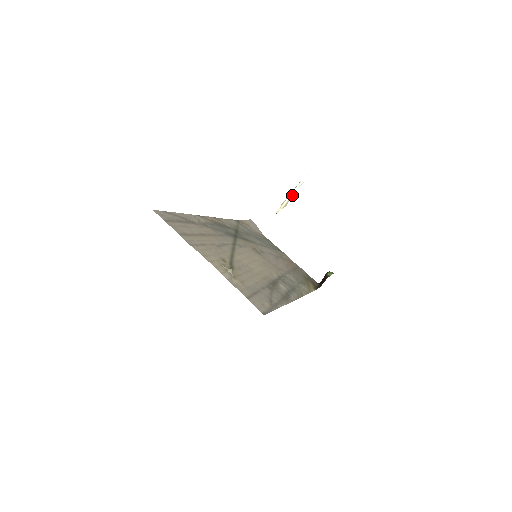
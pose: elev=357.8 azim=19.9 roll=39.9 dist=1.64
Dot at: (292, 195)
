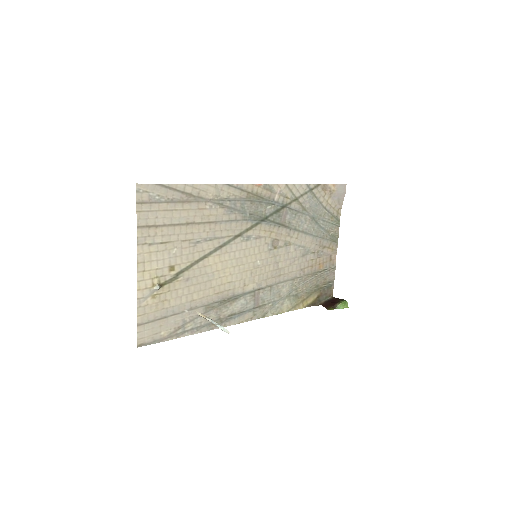
Dot at: (212, 322)
